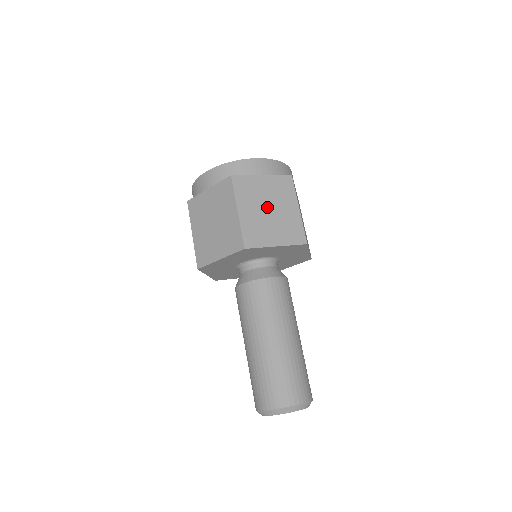
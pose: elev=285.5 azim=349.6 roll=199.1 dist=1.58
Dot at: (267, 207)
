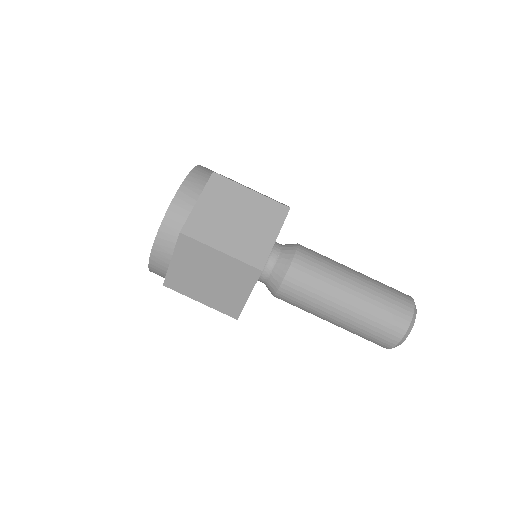
Dot at: (233, 220)
